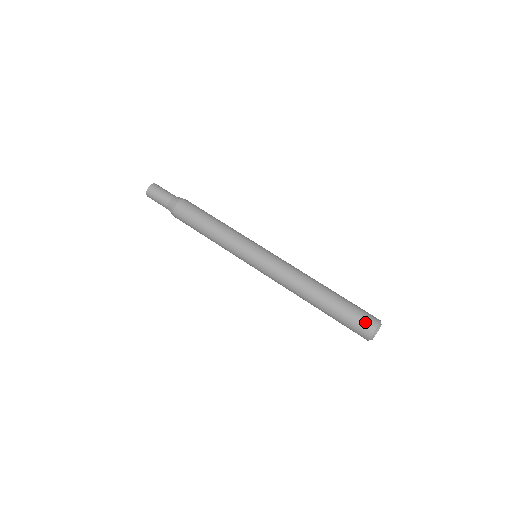
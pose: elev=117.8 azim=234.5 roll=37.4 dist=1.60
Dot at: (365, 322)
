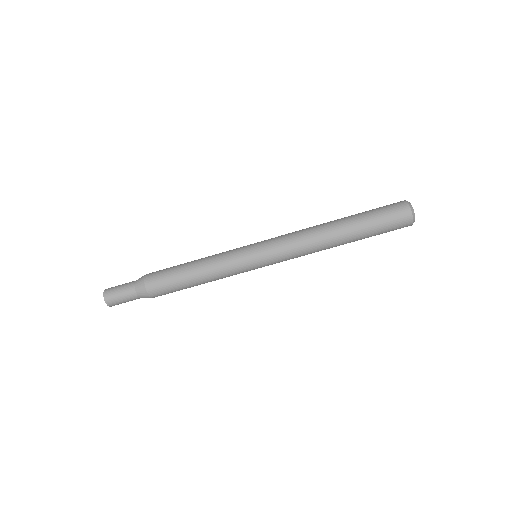
Dot at: (400, 224)
